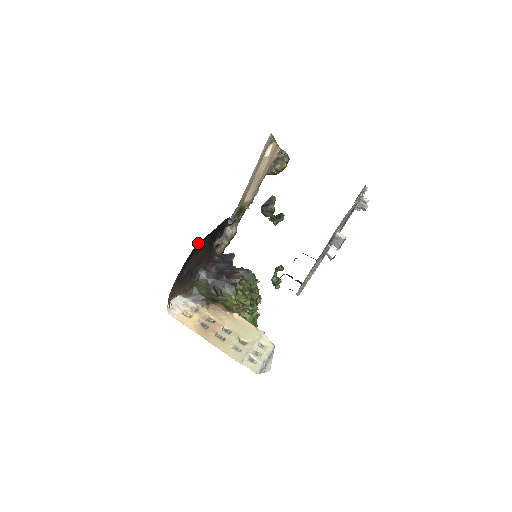
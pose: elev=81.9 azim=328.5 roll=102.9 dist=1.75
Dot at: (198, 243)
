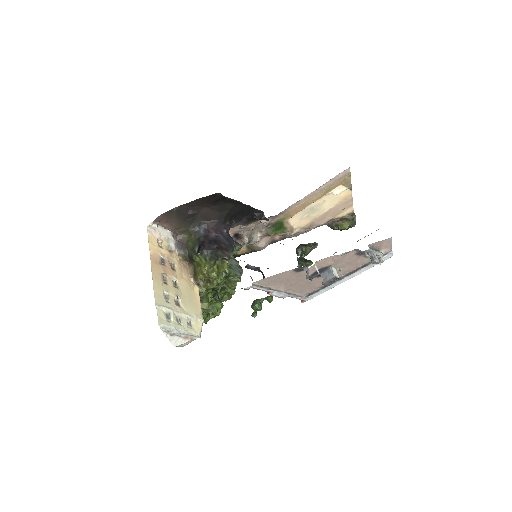
Dot at: (219, 195)
